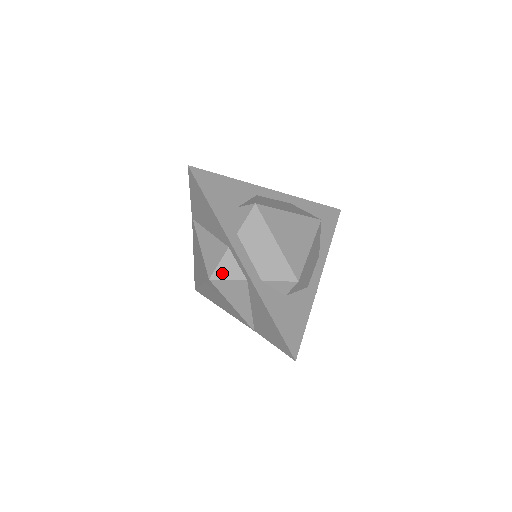
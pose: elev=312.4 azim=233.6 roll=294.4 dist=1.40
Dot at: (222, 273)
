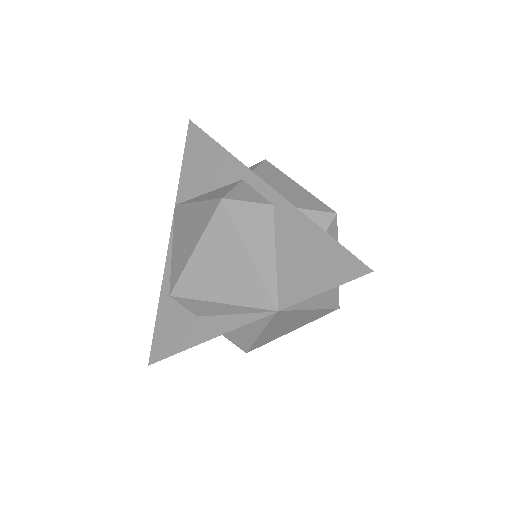
Dot at: (239, 196)
